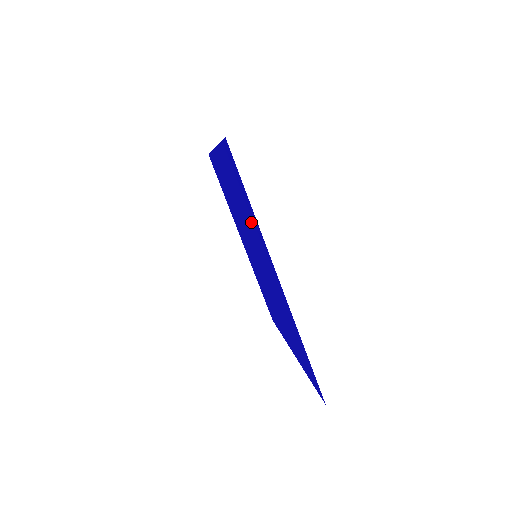
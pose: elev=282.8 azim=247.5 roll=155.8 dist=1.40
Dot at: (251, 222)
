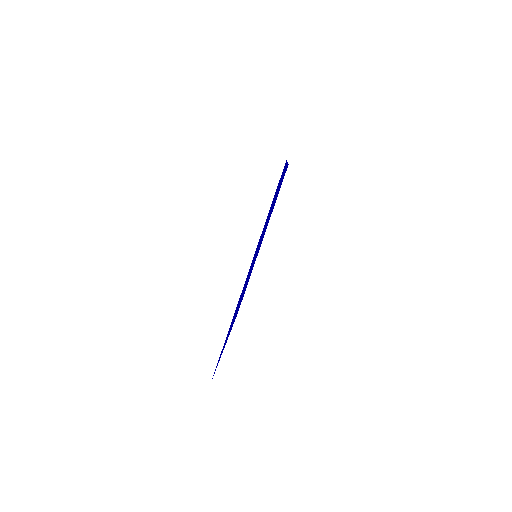
Dot at: occluded
